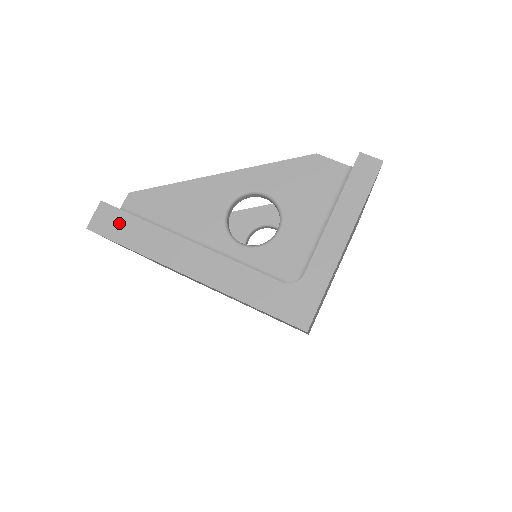
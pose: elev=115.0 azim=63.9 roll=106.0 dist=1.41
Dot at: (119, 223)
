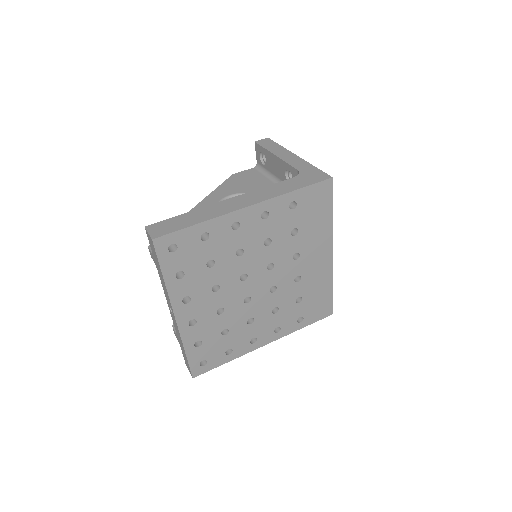
Dot at: (171, 224)
